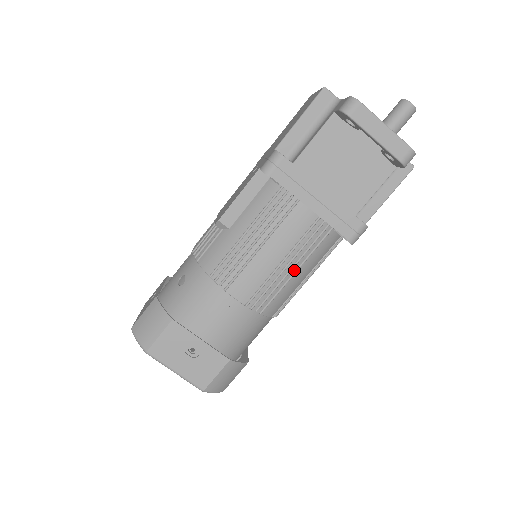
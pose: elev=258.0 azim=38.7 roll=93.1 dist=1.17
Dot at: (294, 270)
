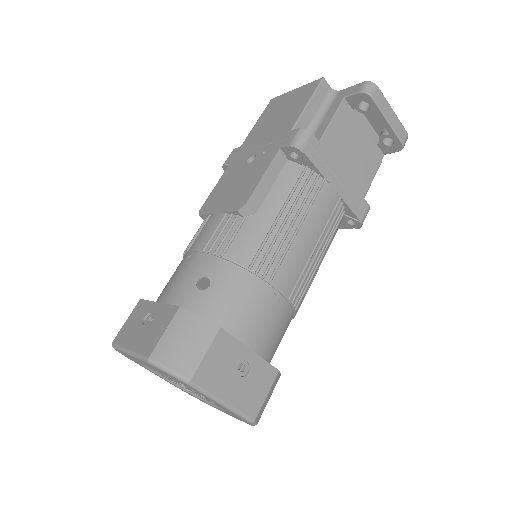
Dot at: (320, 256)
